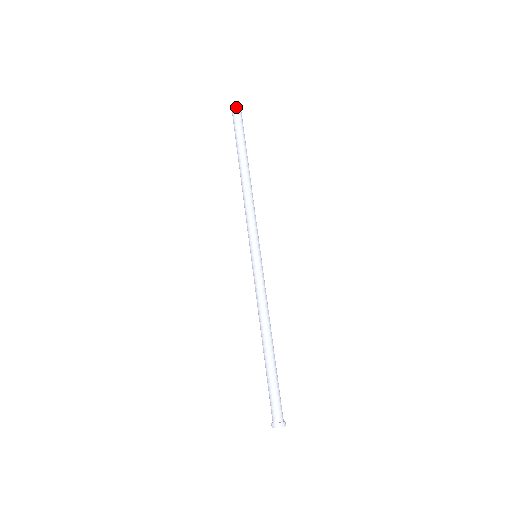
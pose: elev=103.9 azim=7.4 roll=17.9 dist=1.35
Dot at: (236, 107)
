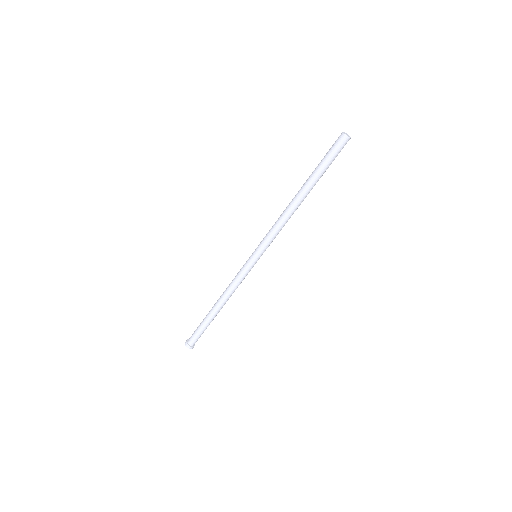
Dot at: (344, 133)
